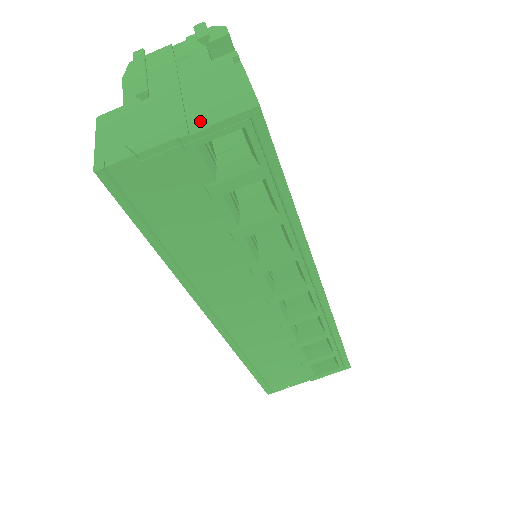
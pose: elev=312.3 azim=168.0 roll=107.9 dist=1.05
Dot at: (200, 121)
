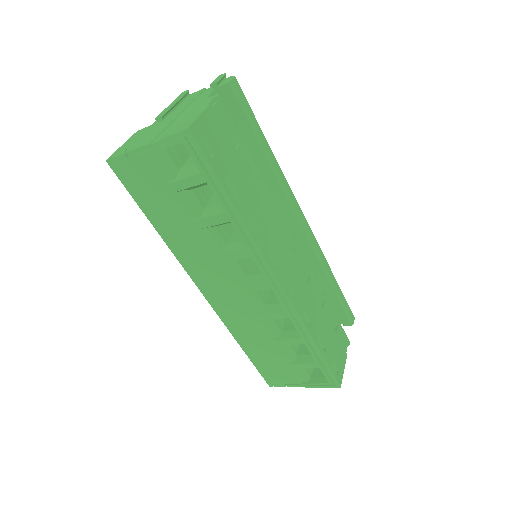
Dot at: (162, 136)
